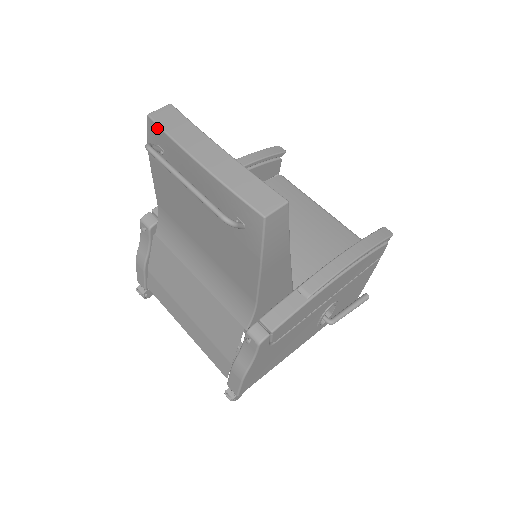
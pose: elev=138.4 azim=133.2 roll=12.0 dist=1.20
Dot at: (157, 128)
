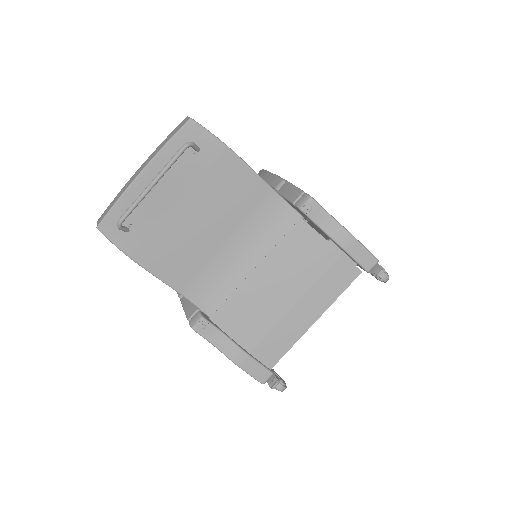
Dot at: (109, 217)
